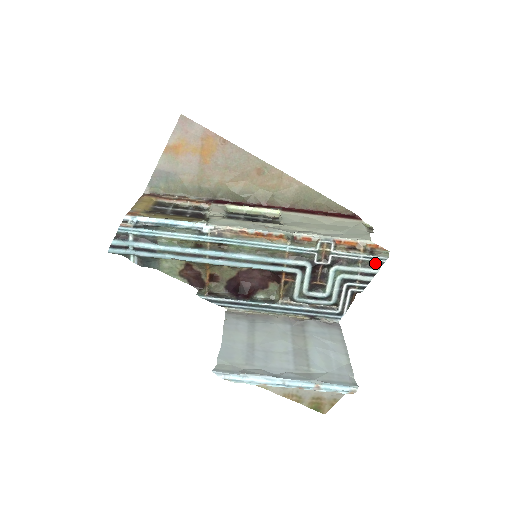
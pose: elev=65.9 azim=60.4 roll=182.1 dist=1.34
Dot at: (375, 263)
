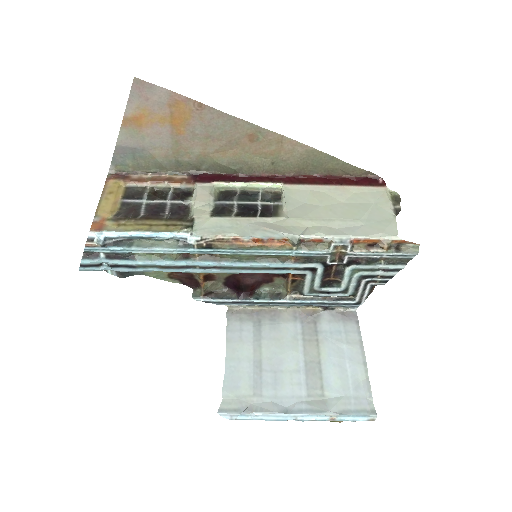
Dot at: (401, 259)
